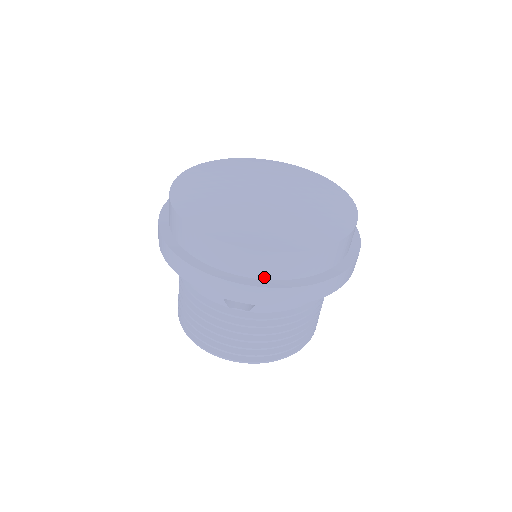
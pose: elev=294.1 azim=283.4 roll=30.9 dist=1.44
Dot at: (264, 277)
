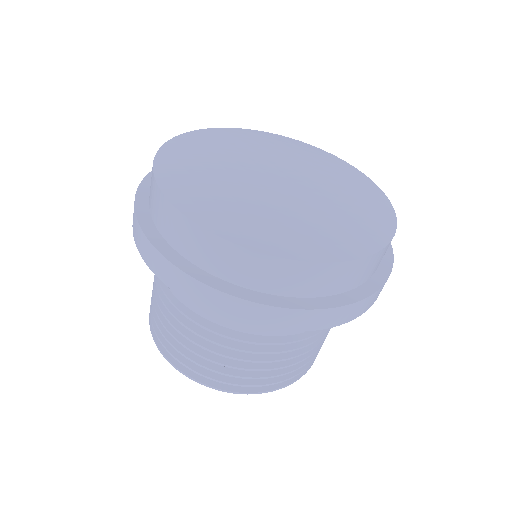
Dot at: (364, 281)
